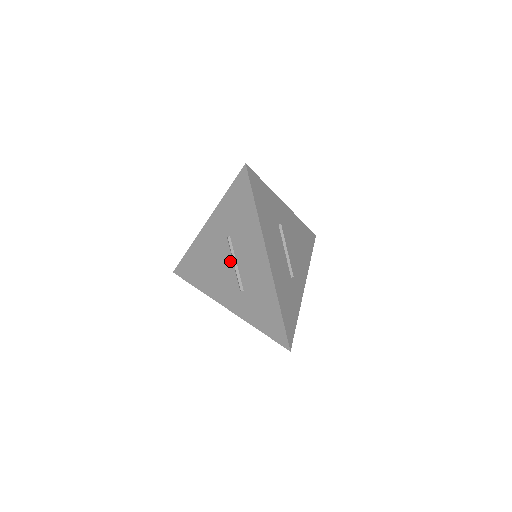
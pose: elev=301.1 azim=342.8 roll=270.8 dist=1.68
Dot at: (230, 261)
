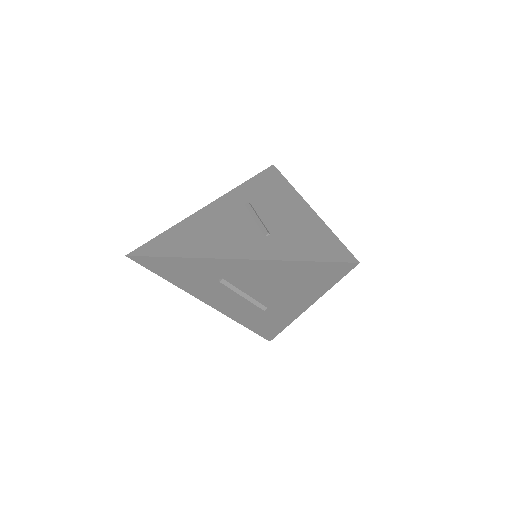
Dot at: (248, 219)
